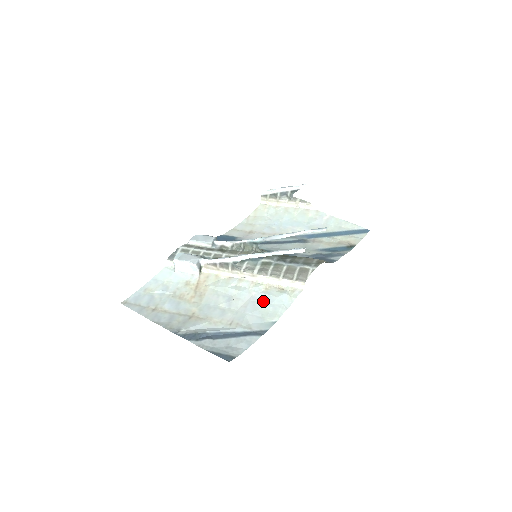
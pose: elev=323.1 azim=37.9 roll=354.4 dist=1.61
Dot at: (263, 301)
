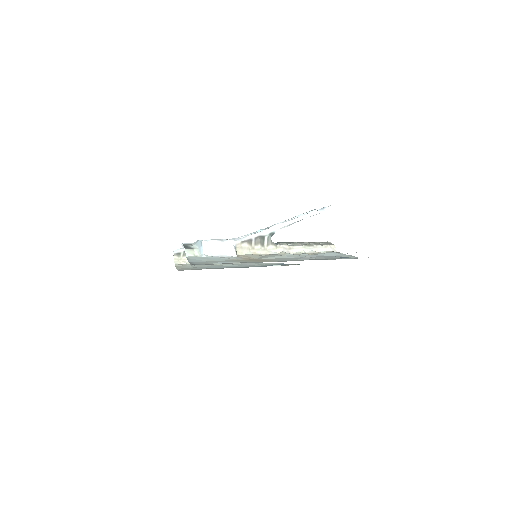
Dot at: (325, 256)
